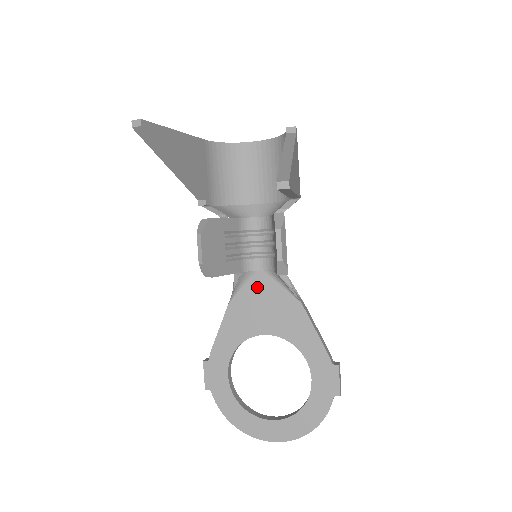
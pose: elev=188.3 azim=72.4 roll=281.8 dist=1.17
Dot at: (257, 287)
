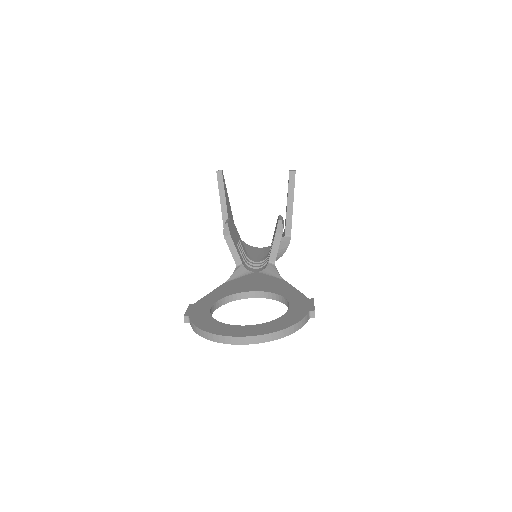
Dot at: (251, 277)
